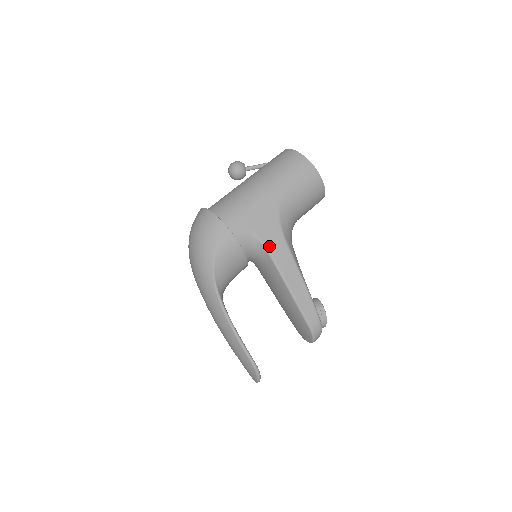
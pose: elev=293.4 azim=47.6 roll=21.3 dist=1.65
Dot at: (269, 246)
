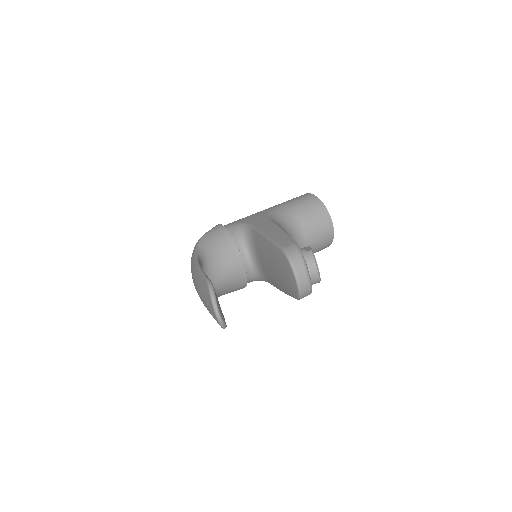
Dot at: (253, 224)
